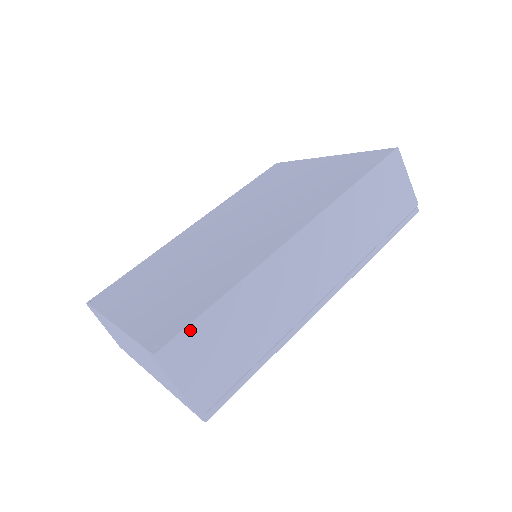
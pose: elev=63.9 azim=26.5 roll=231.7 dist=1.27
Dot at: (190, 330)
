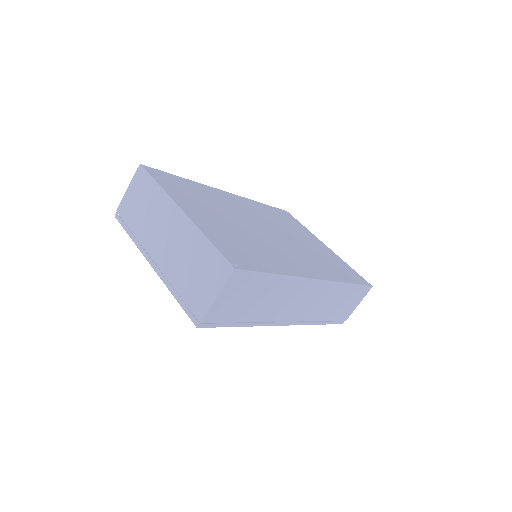
Dot at: (255, 275)
